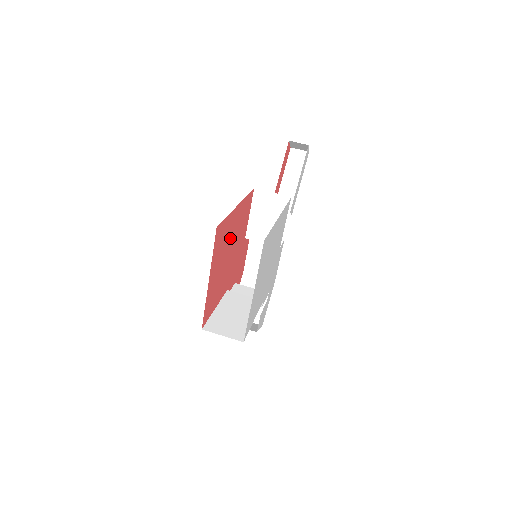
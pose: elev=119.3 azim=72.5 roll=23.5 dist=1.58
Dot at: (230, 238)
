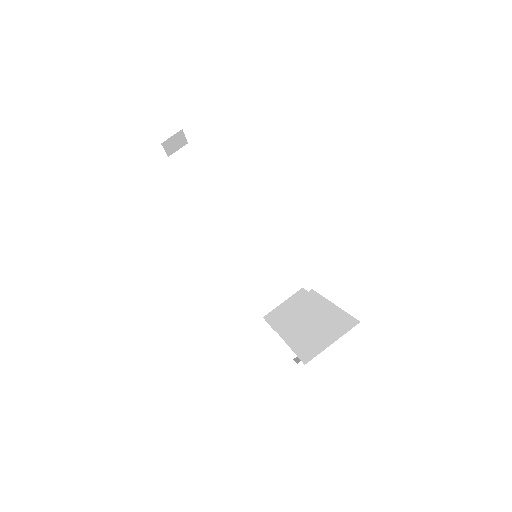
Dot at: occluded
